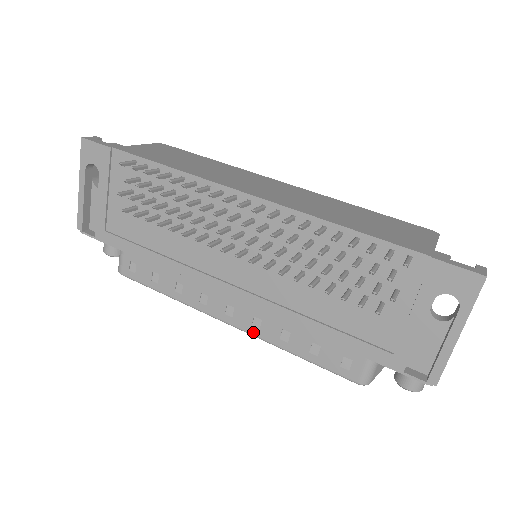
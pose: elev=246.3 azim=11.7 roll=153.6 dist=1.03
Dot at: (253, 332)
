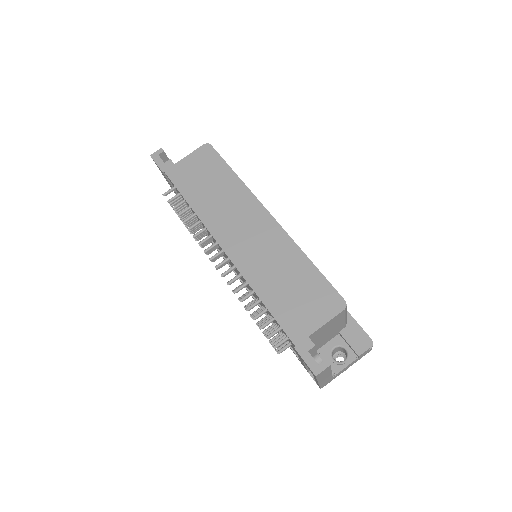
Dot at: occluded
